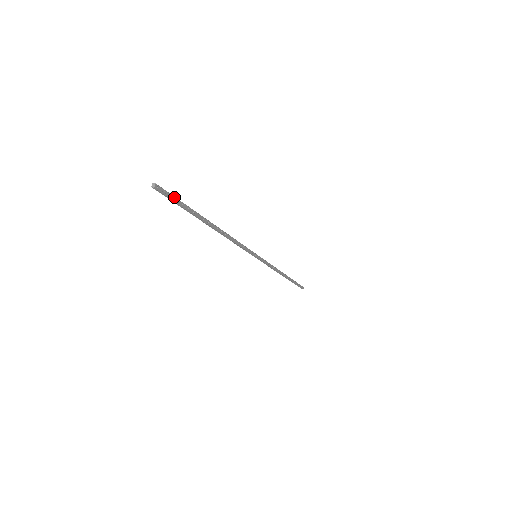
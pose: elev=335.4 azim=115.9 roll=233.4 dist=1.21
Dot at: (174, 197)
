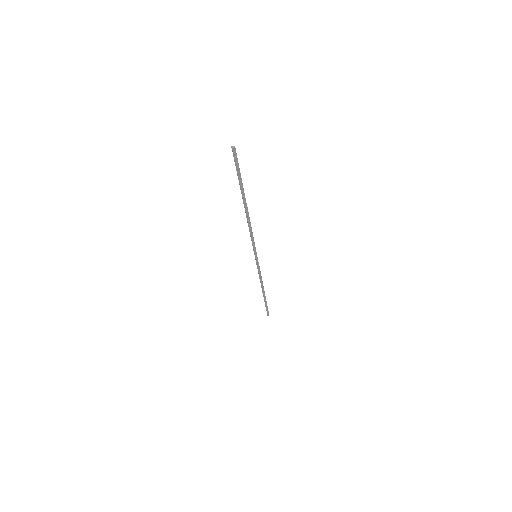
Dot at: occluded
